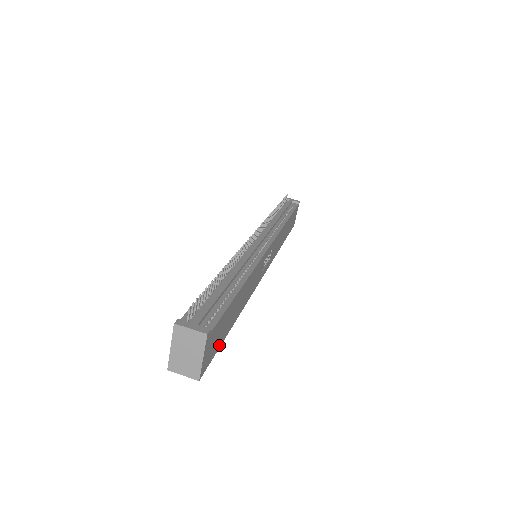
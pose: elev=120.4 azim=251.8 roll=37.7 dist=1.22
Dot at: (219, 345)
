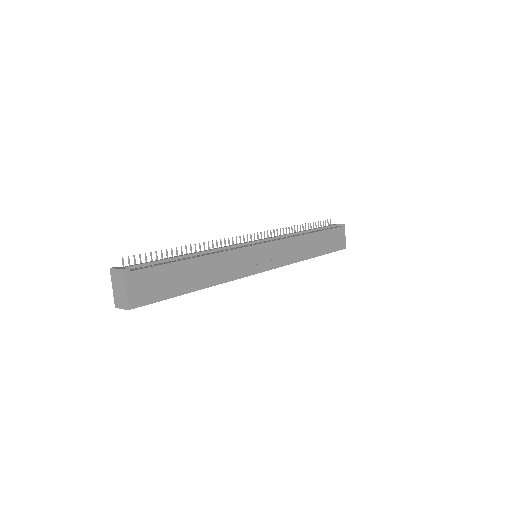
Dot at: (165, 296)
